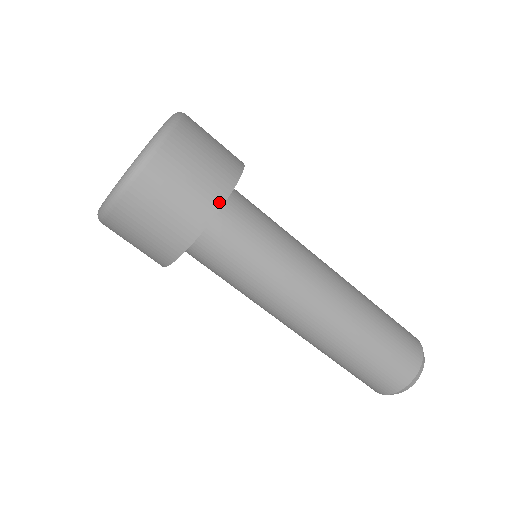
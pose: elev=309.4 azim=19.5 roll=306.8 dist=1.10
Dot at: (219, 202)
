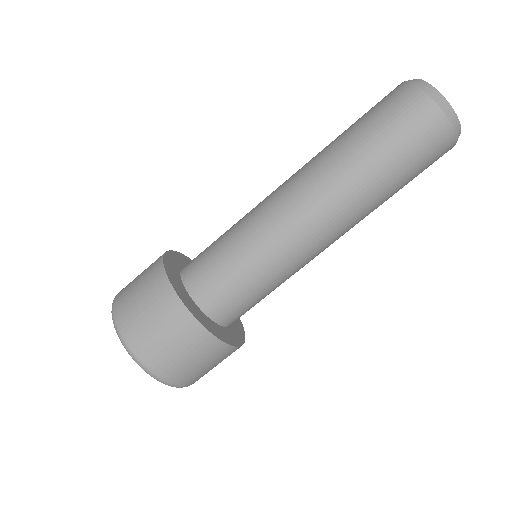
Dot at: (191, 319)
